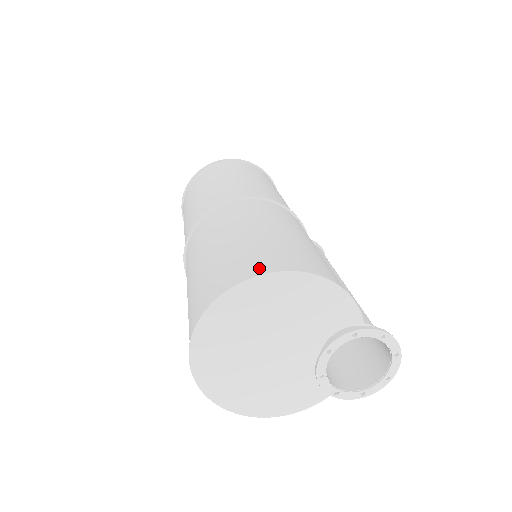
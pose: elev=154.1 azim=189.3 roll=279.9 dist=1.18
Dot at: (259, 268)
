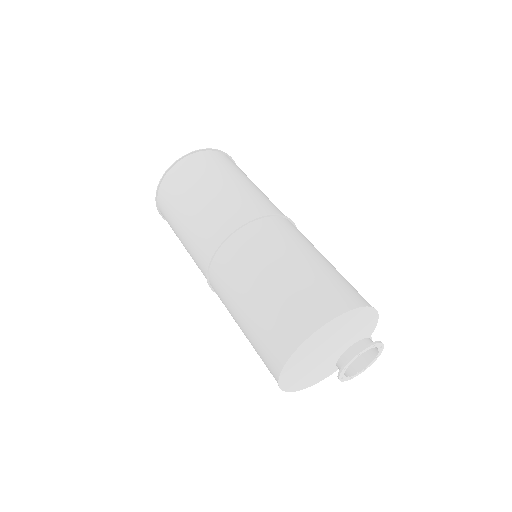
Dot at: (351, 300)
